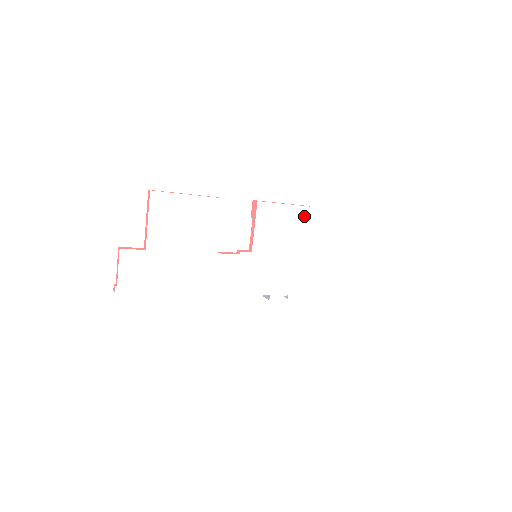
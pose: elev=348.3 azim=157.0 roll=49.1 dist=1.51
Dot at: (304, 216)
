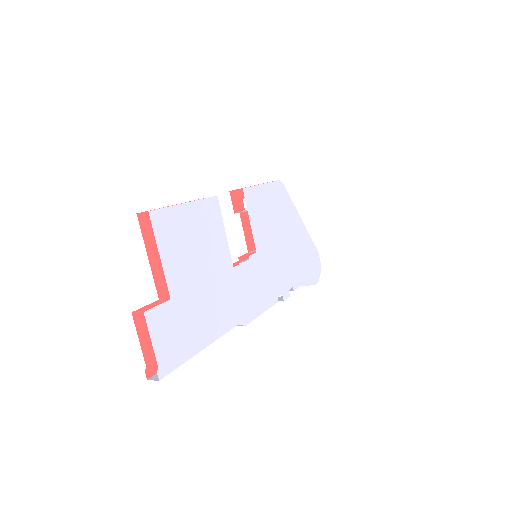
Dot at: (277, 193)
